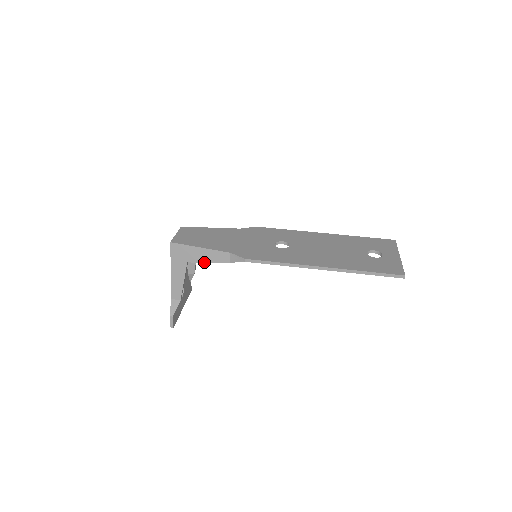
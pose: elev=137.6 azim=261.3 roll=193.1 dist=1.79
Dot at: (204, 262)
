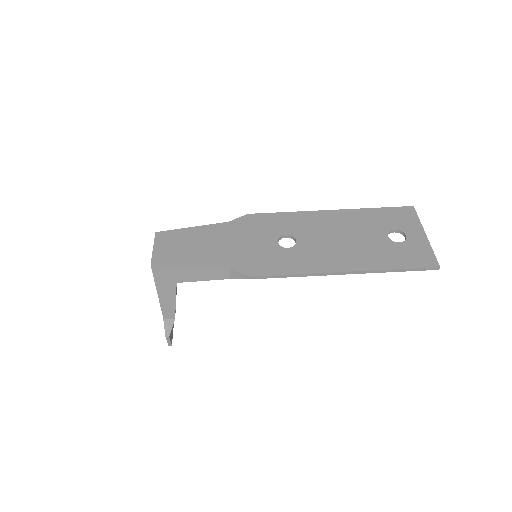
Dot at: occluded
